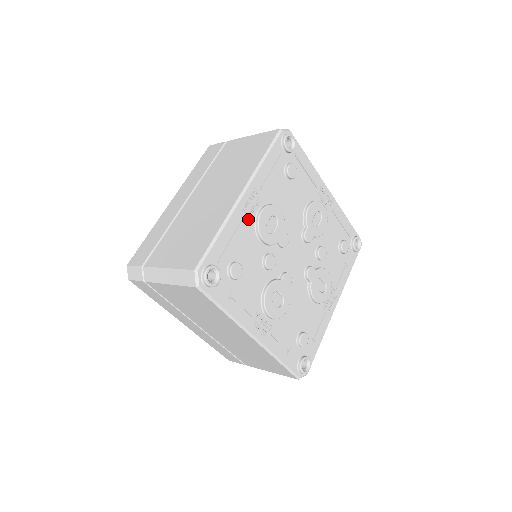
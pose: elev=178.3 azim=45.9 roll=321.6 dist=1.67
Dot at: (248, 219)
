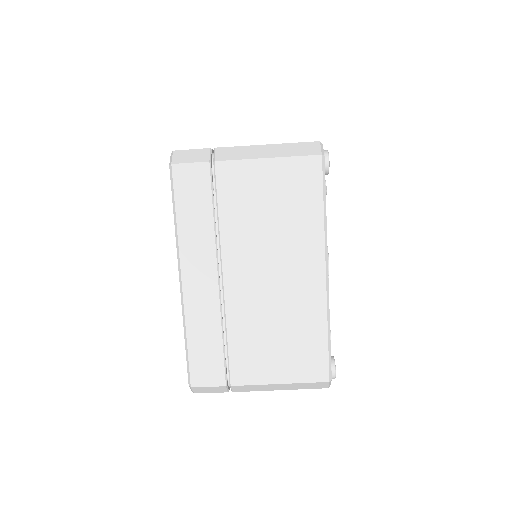
Dot at: occluded
